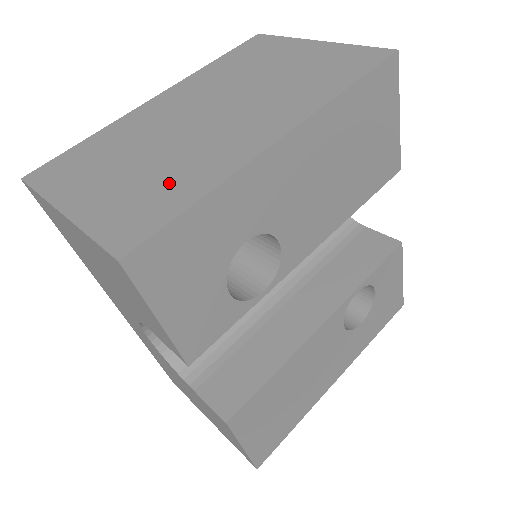
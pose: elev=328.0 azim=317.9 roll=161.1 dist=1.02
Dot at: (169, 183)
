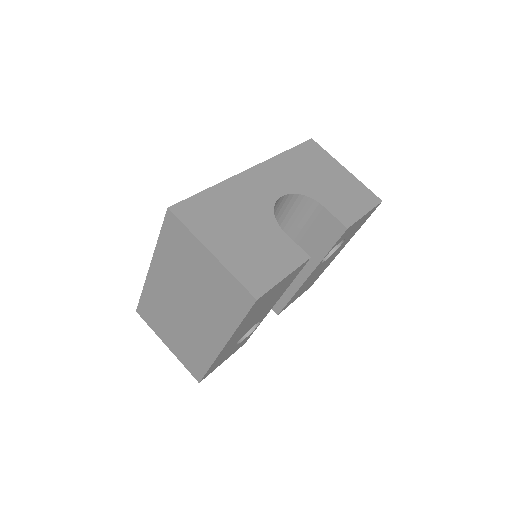
Dot at: (194, 352)
